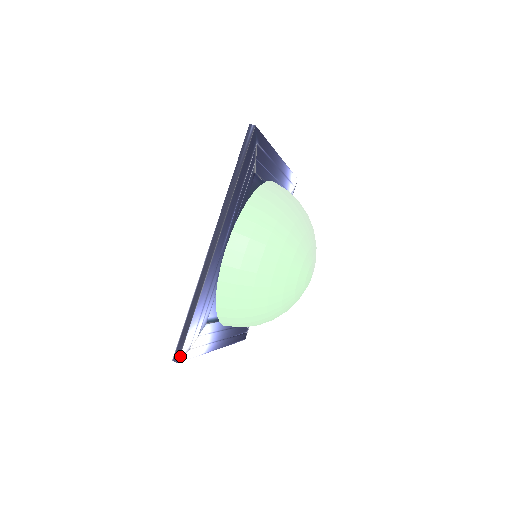
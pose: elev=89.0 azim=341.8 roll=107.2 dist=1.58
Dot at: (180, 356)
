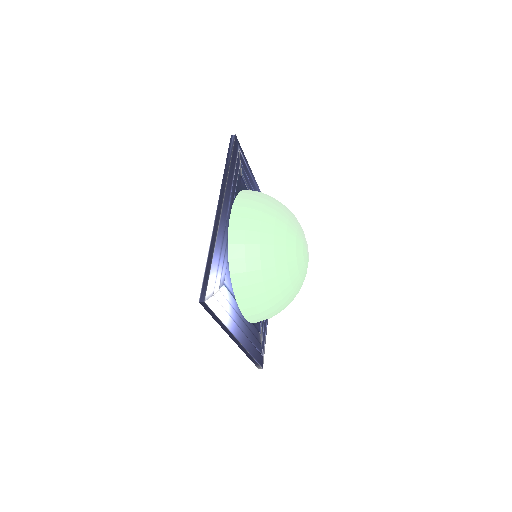
Dot at: (206, 296)
